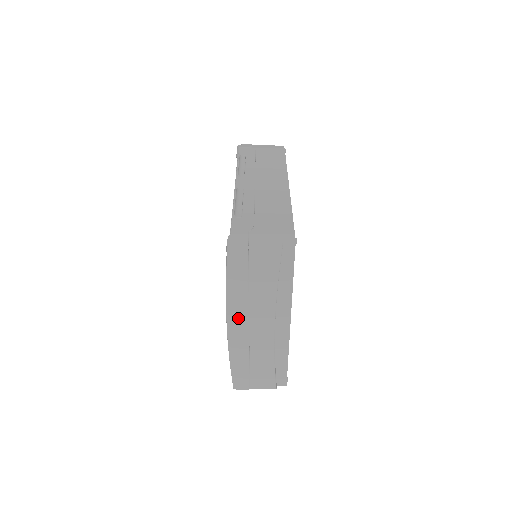
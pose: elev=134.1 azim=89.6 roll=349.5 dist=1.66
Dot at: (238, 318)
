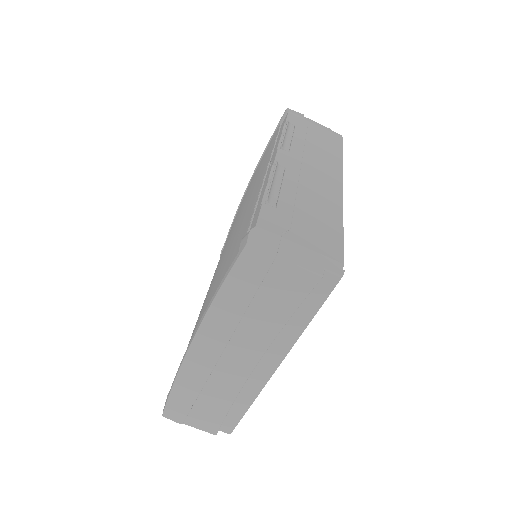
Dot at: (212, 339)
